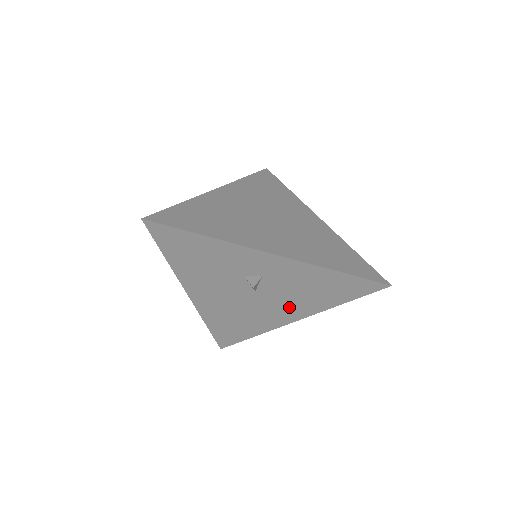
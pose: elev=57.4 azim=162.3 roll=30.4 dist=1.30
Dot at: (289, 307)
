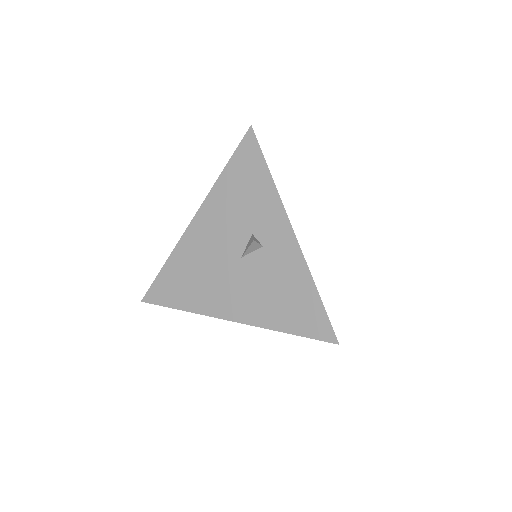
Dot at: (245, 299)
